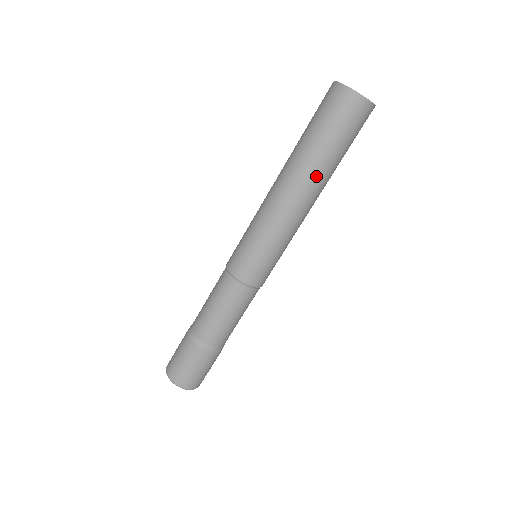
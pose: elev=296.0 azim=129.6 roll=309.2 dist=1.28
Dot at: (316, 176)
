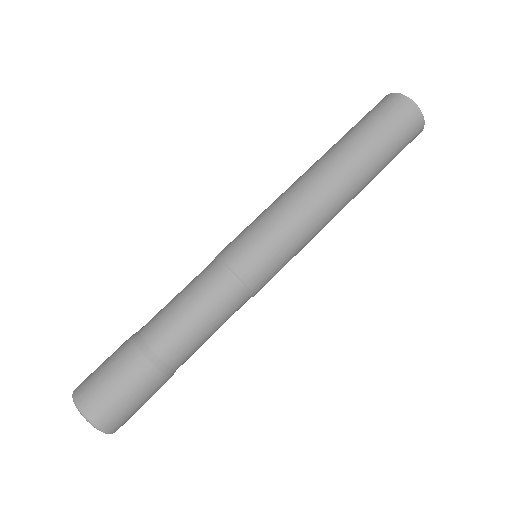
Dot at: (348, 162)
